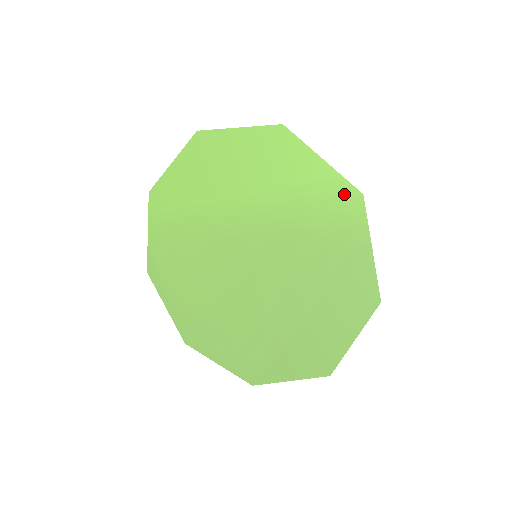
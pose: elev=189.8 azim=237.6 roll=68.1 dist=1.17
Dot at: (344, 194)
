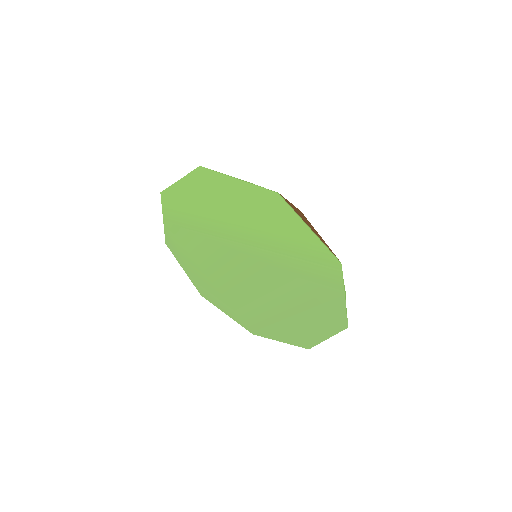
Dot at: (326, 258)
